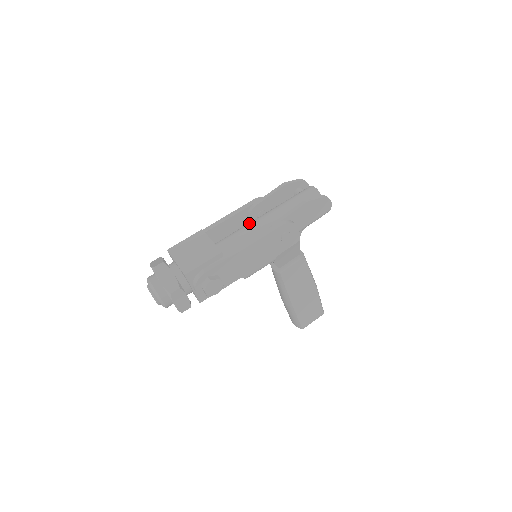
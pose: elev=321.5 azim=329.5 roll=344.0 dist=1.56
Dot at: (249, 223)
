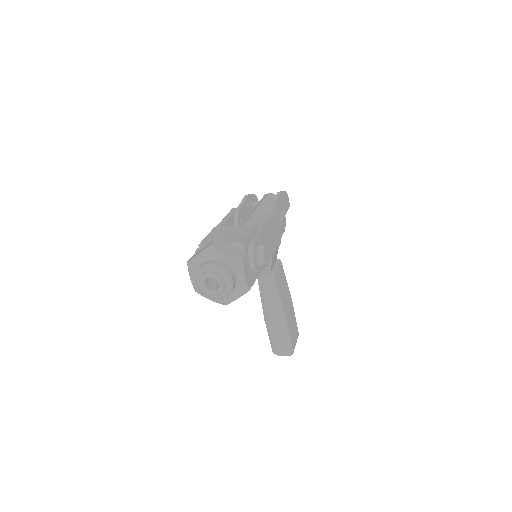
Dot at: (246, 219)
